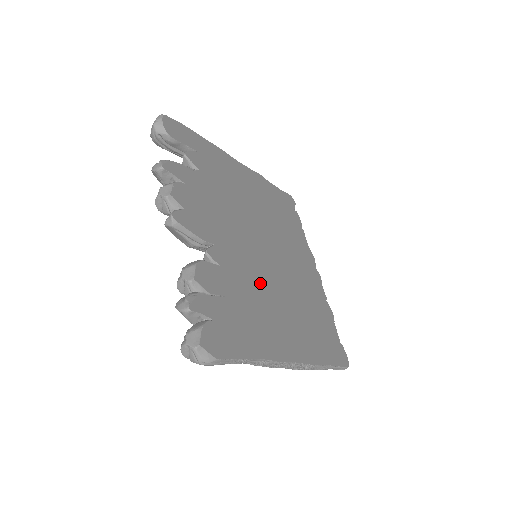
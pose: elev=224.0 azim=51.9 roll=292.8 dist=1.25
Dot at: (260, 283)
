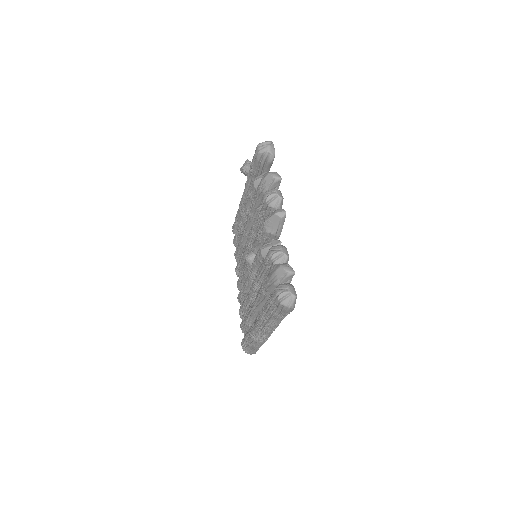
Dot at: occluded
